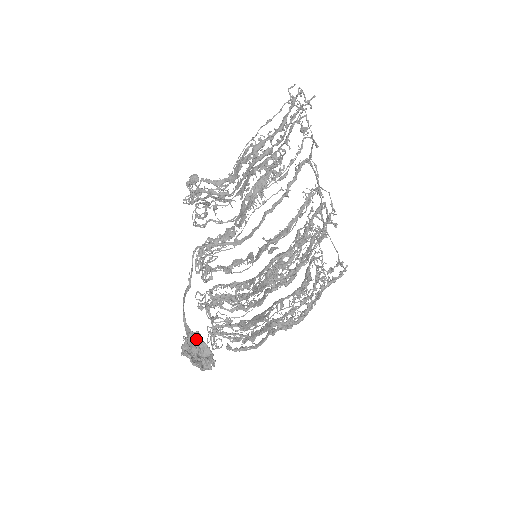
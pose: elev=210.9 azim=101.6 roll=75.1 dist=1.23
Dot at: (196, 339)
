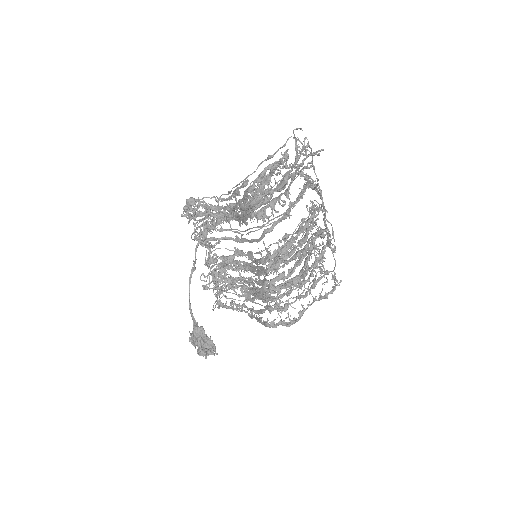
Dot at: (201, 334)
